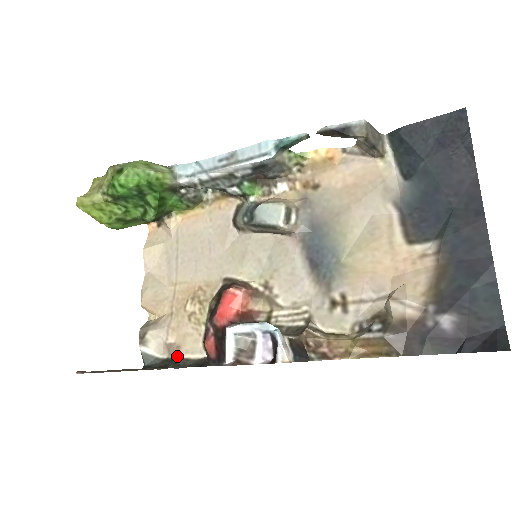
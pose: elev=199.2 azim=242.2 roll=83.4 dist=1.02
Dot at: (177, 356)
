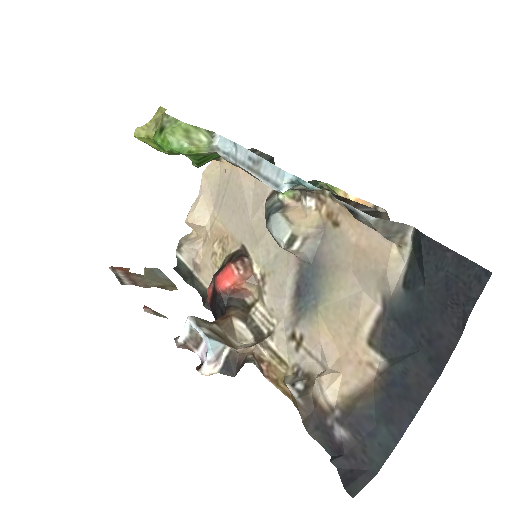
Dot at: (197, 275)
